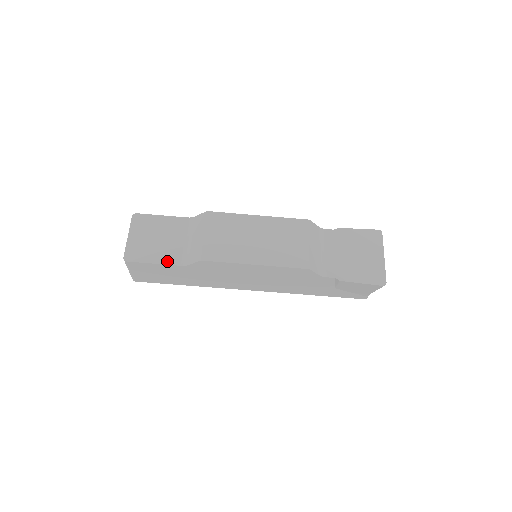
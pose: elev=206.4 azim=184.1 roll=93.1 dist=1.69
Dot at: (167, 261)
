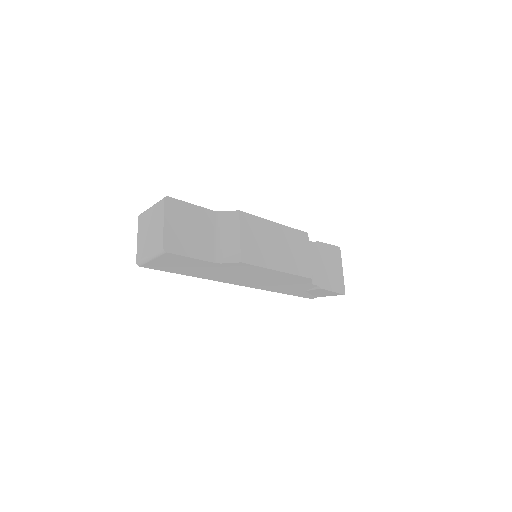
Dot at: (203, 256)
